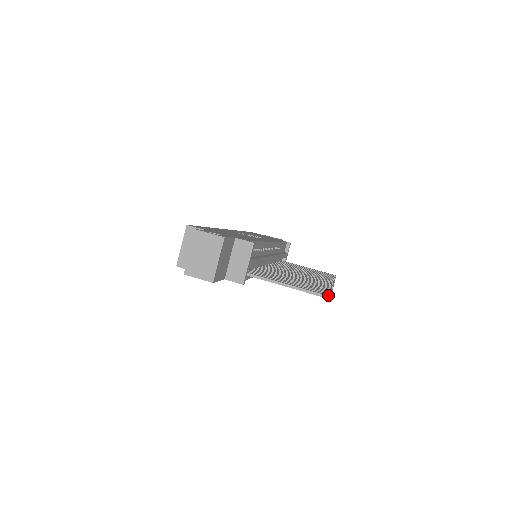
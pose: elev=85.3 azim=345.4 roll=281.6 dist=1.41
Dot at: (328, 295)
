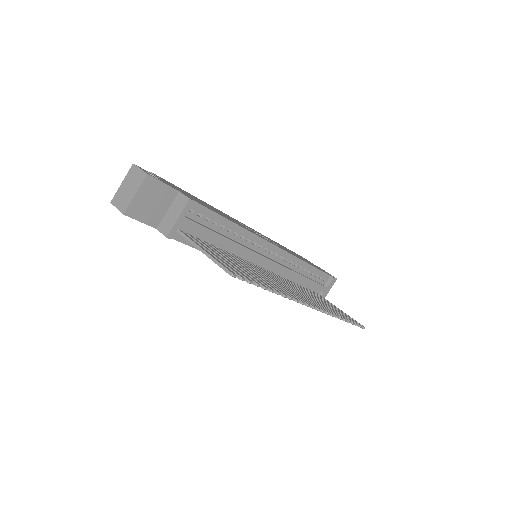
Dot at: (234, 273)
